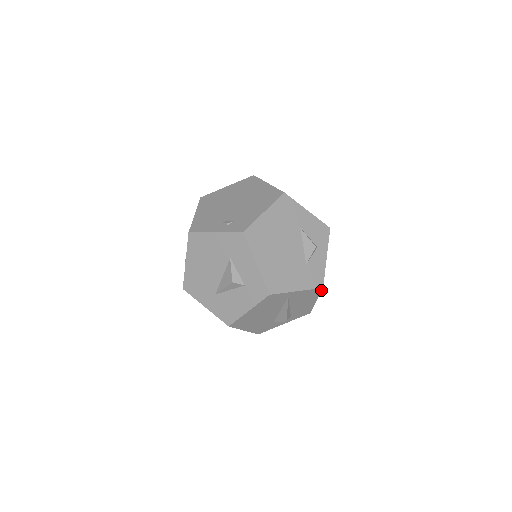
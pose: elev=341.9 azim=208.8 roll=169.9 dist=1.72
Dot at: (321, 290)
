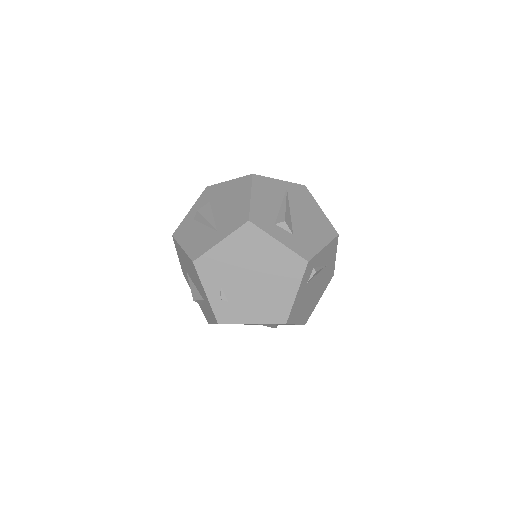
Dot at: occluded
